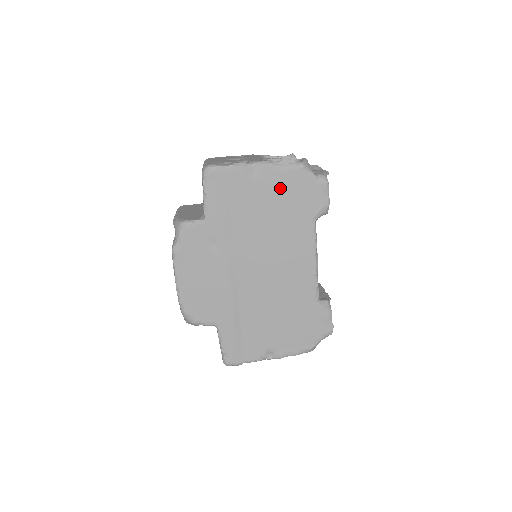
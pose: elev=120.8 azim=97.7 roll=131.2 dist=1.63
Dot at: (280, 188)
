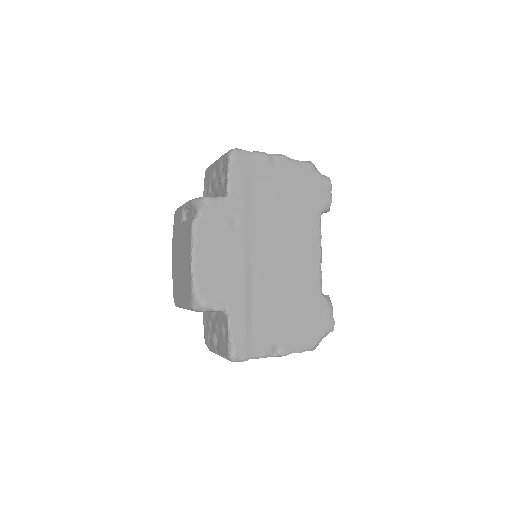
Dot at: (294, 179)
